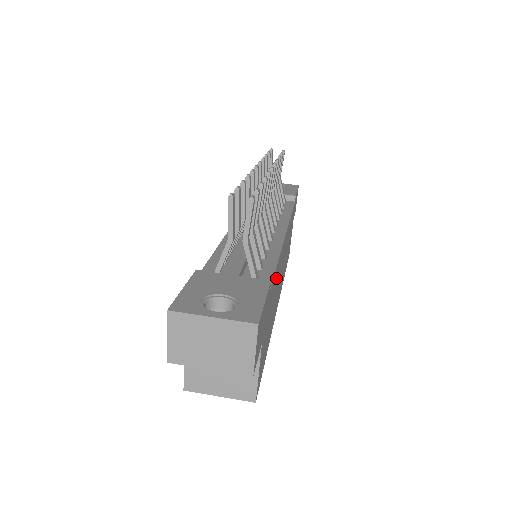
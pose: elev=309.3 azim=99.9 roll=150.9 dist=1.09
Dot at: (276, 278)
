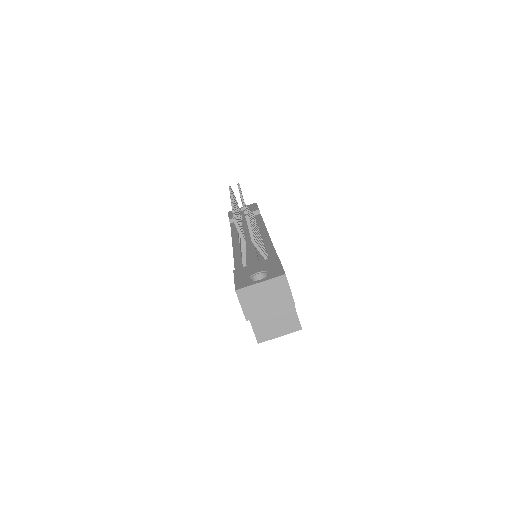
Dot at: occluded
